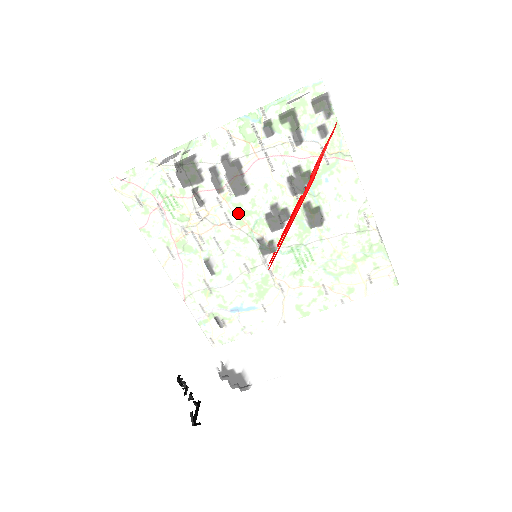
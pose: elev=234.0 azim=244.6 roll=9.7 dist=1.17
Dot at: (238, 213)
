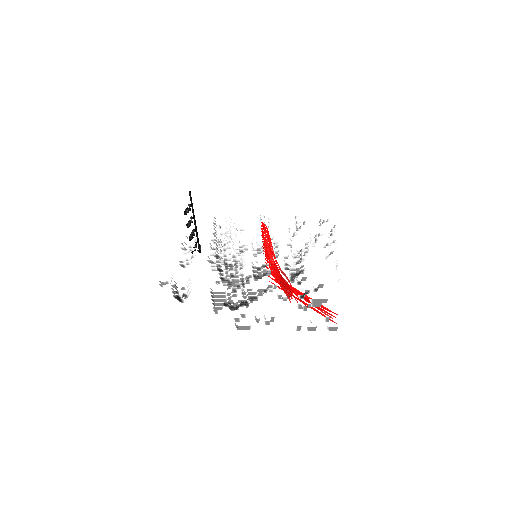
Dot at: occluded
